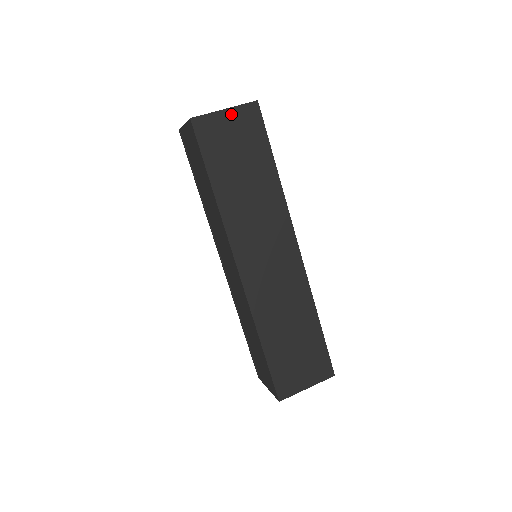
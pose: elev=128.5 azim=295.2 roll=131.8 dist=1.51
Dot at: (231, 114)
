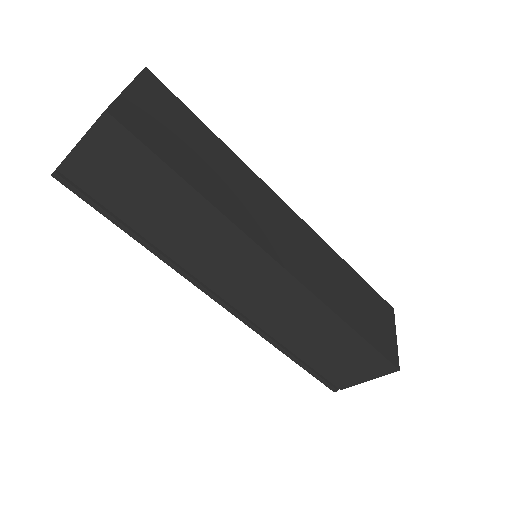
Dot at: (137, 90)
